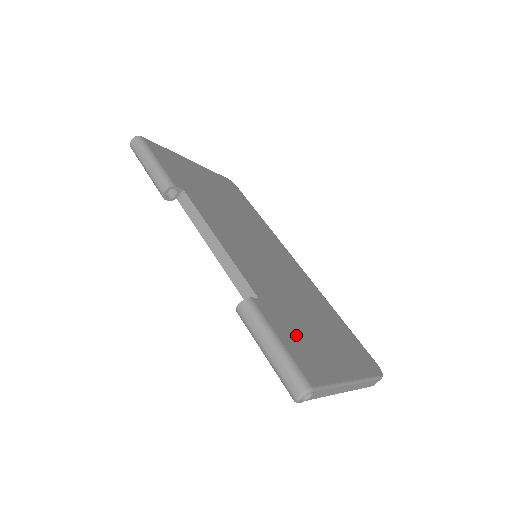
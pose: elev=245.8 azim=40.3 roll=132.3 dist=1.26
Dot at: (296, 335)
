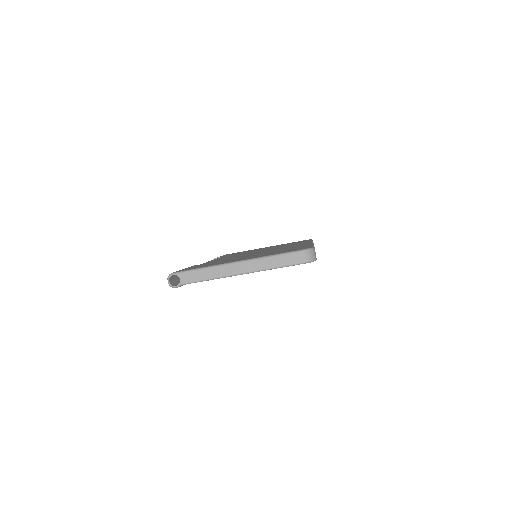
Dot at: (208, 264)
